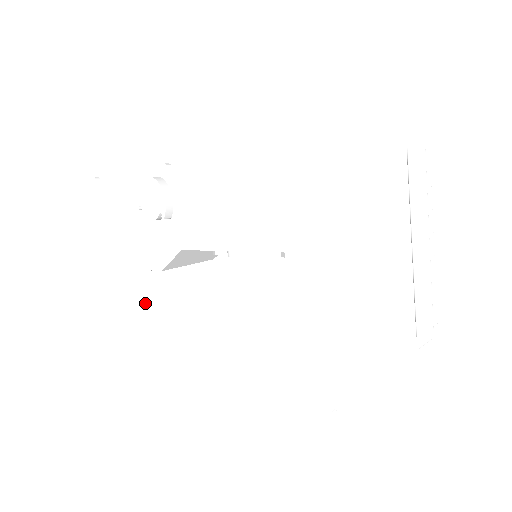
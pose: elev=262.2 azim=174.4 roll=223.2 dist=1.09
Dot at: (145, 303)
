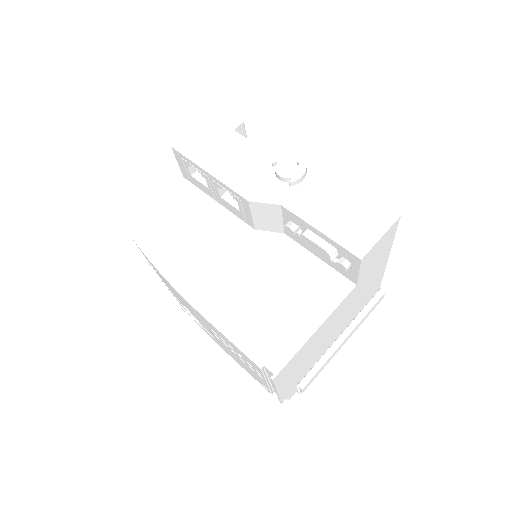
Dot at: (155, 205)
